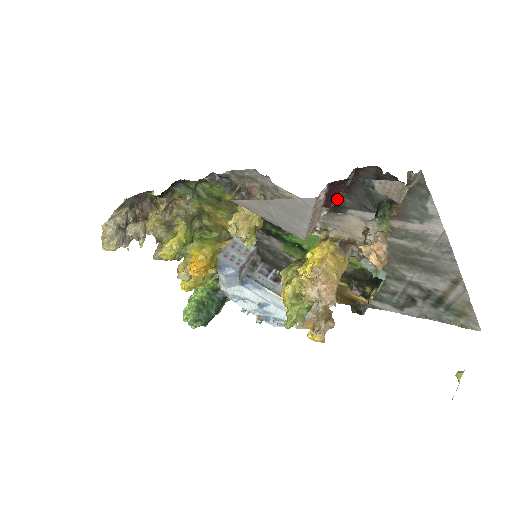
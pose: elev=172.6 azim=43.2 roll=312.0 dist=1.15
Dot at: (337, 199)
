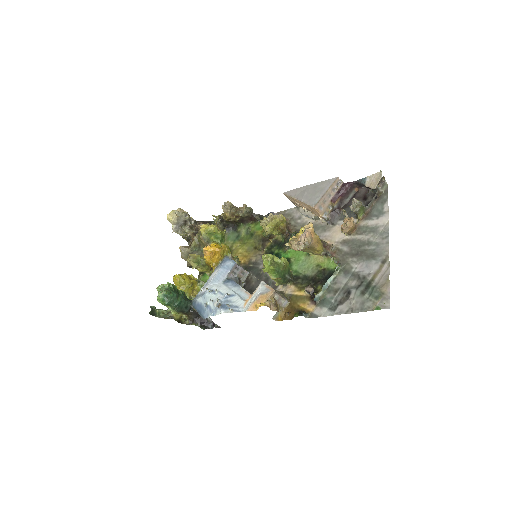
Dot at: (338, 207)
